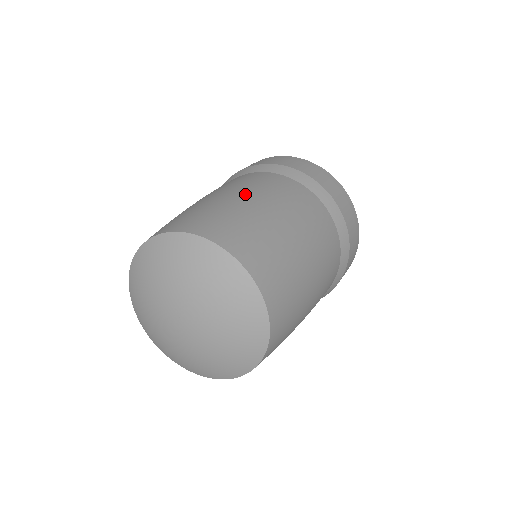
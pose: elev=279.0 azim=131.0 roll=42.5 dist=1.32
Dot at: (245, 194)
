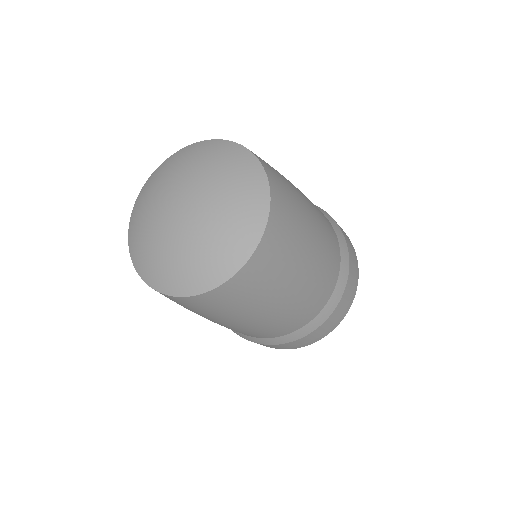
Dot at: occluded
